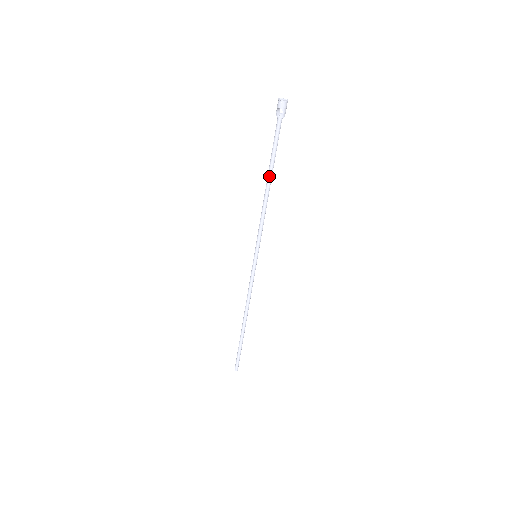
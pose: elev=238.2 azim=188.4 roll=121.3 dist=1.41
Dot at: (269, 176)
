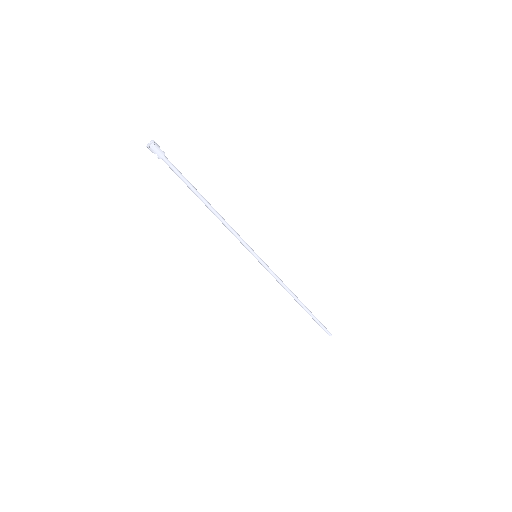
Dot at: (201, 200)
